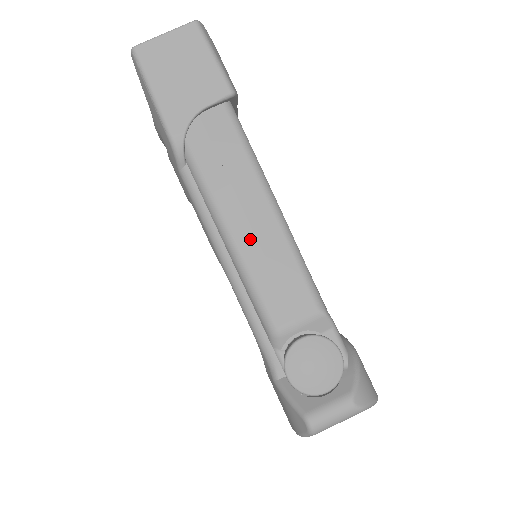
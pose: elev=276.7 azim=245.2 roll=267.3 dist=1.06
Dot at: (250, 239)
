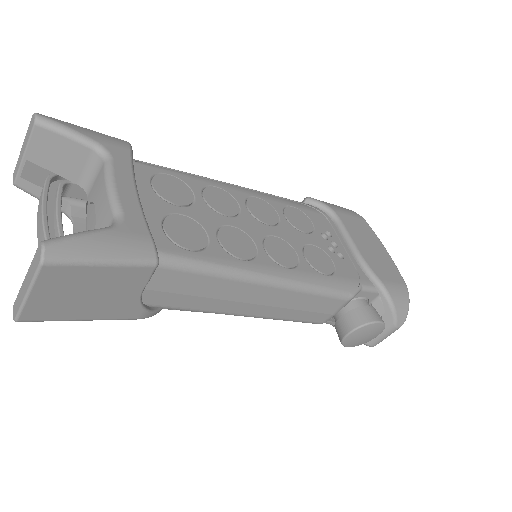
Dot at: (267, 309)
